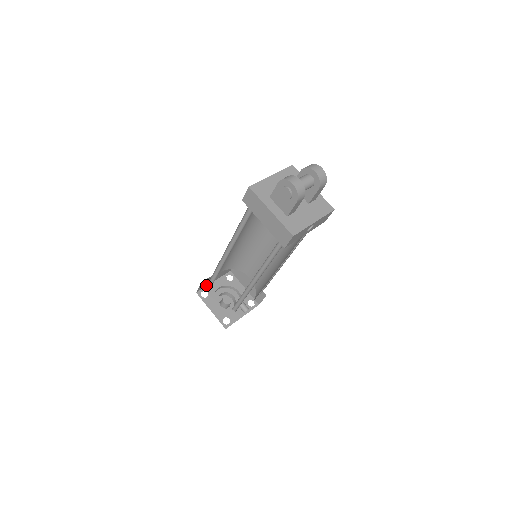
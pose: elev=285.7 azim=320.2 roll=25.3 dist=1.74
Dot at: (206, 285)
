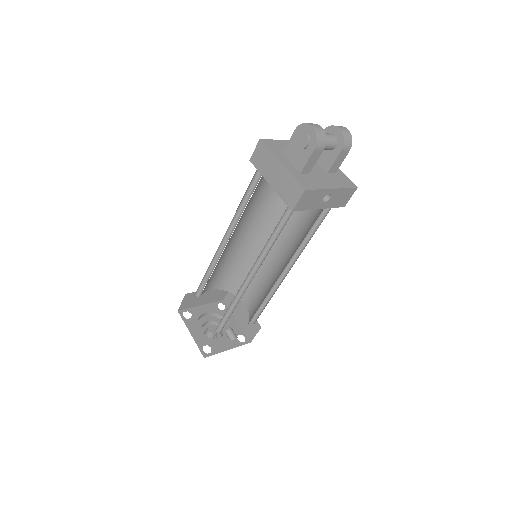
Dot at: (191, 306)
